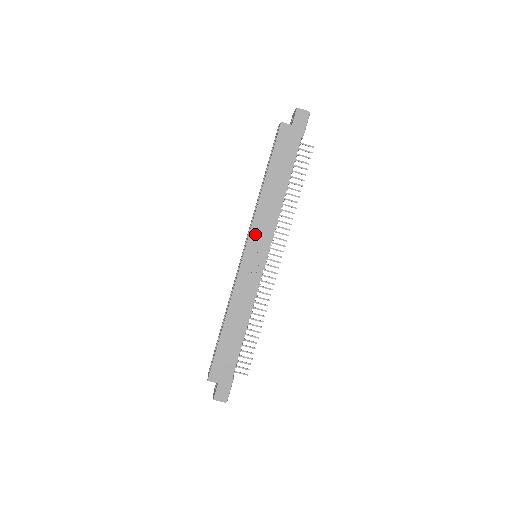
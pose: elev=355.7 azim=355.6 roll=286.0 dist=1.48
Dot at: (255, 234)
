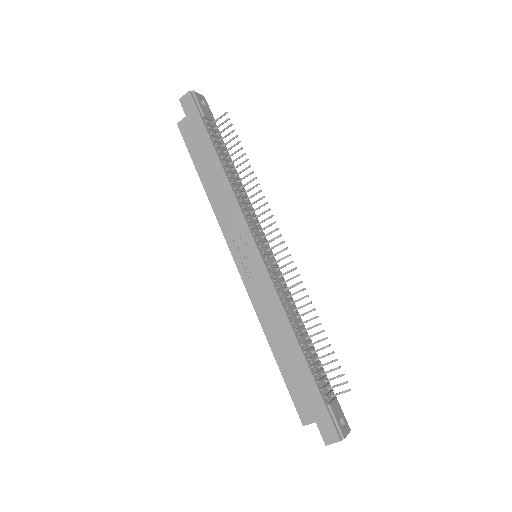
Dot at: (231, 237)
